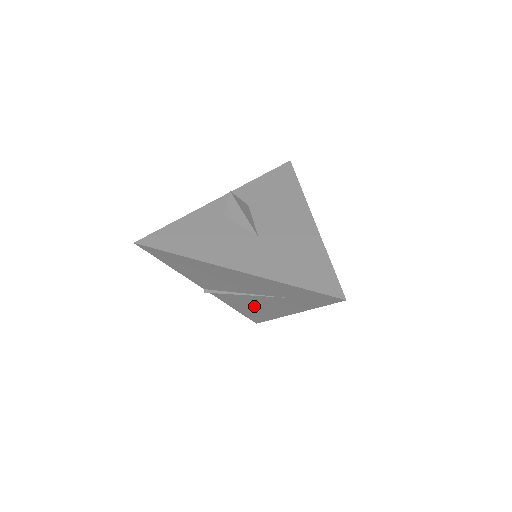
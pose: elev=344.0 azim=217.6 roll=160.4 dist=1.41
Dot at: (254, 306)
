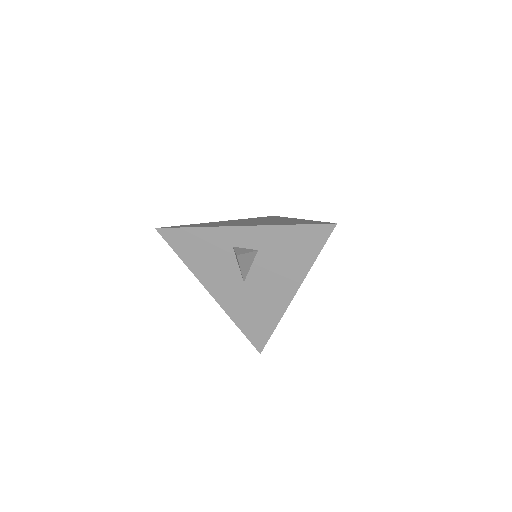
Dot at: occluded
